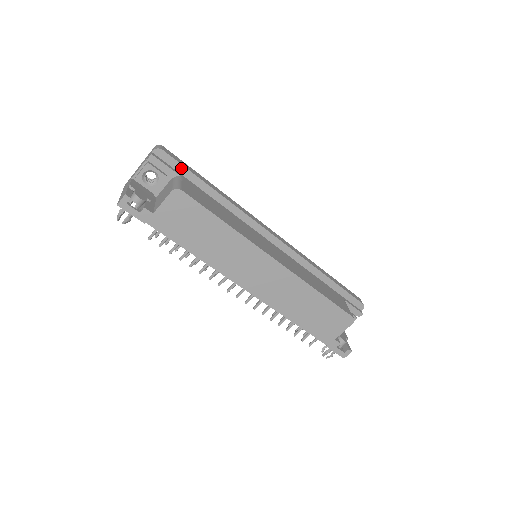
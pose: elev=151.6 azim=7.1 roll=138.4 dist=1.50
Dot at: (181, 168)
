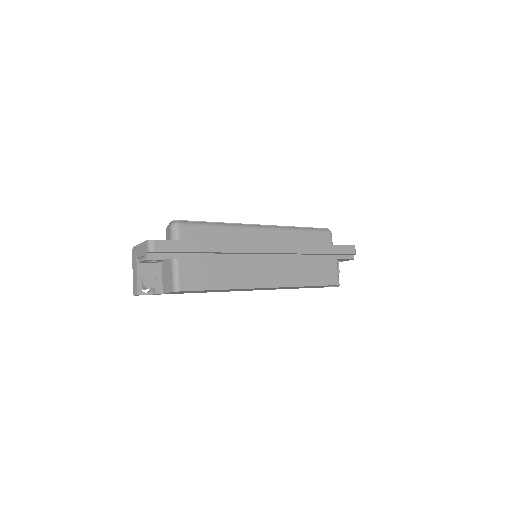
Dot at: (175, 252)
